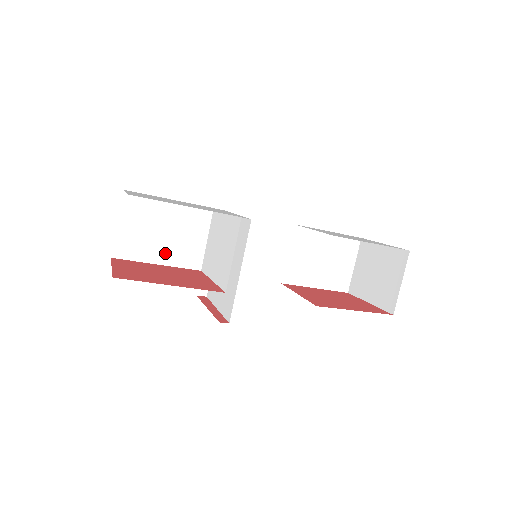
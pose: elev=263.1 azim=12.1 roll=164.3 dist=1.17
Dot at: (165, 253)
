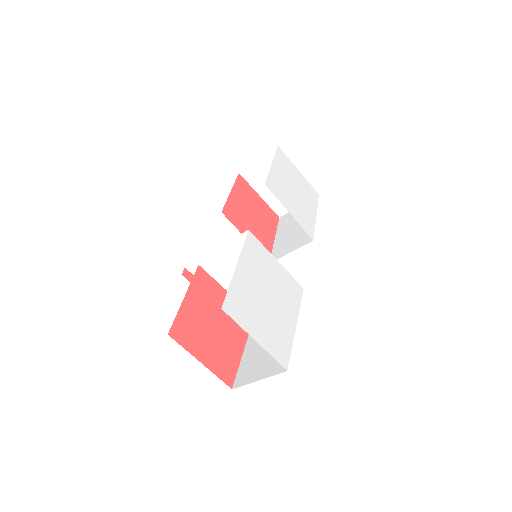
Dot at: occluded
